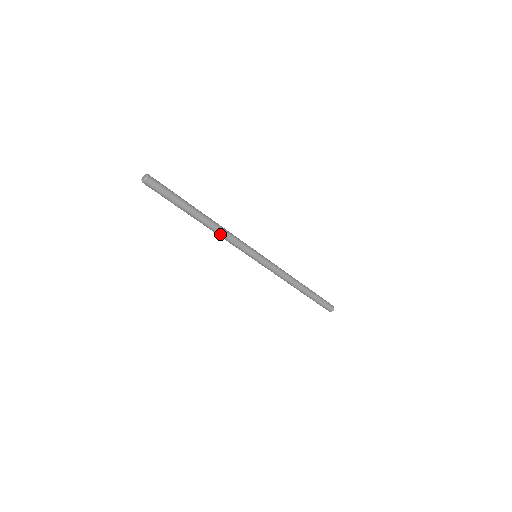
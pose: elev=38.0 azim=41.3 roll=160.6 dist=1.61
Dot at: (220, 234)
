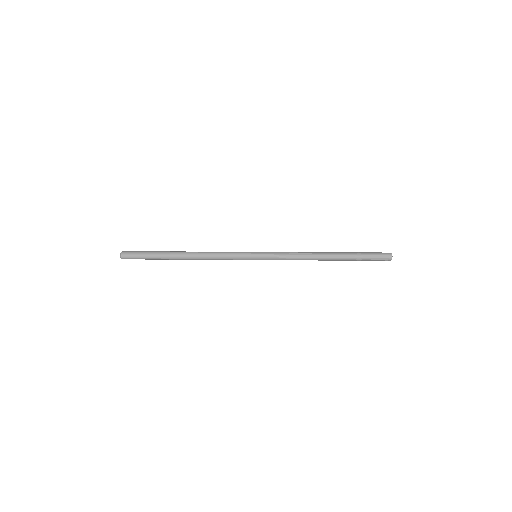
Dot at: (206, 258)
